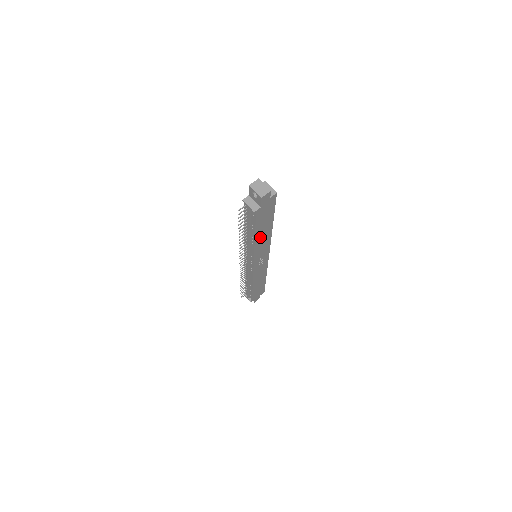
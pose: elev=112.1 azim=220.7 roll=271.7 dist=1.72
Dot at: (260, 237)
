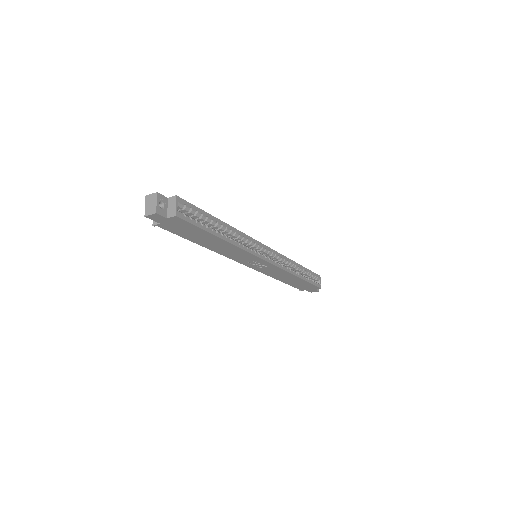
Dot at: (213, 246)
